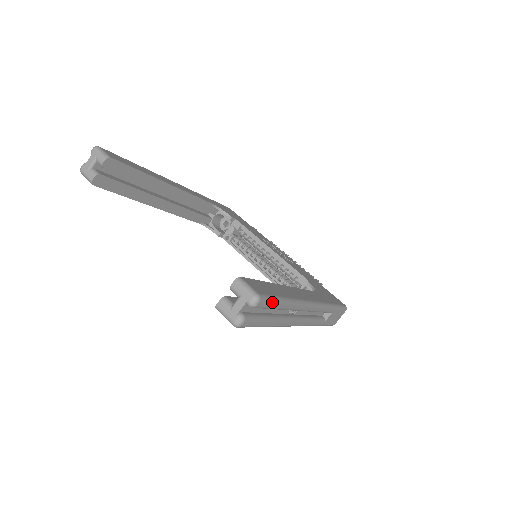
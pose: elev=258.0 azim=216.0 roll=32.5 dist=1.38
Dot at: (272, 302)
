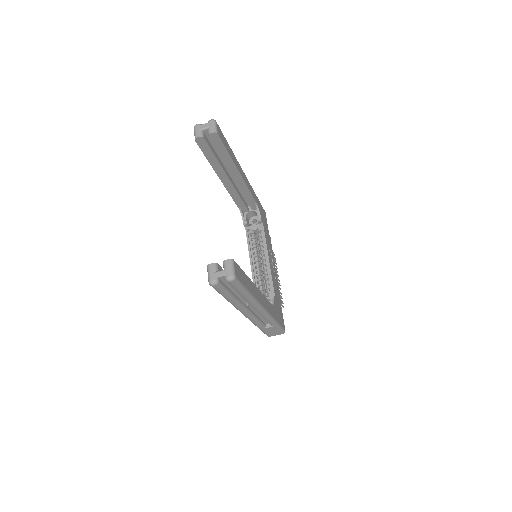
Dot at: (240, 287)
